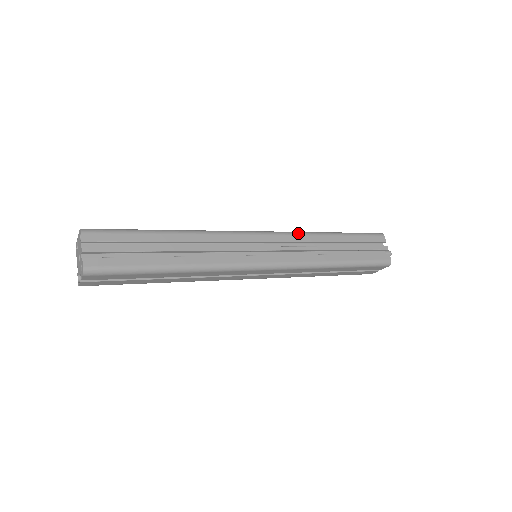
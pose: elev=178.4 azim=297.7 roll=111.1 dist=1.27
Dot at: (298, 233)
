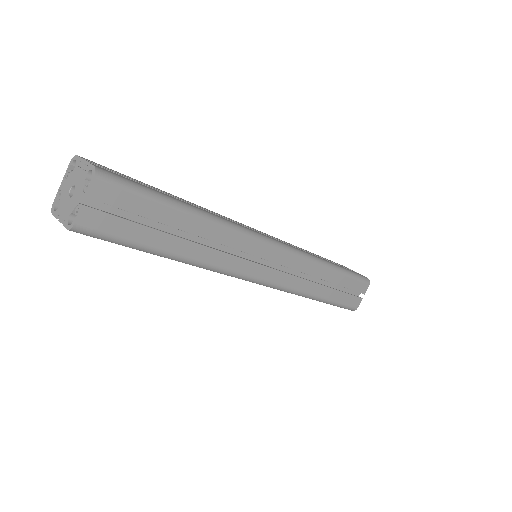
Dot at: occluded
